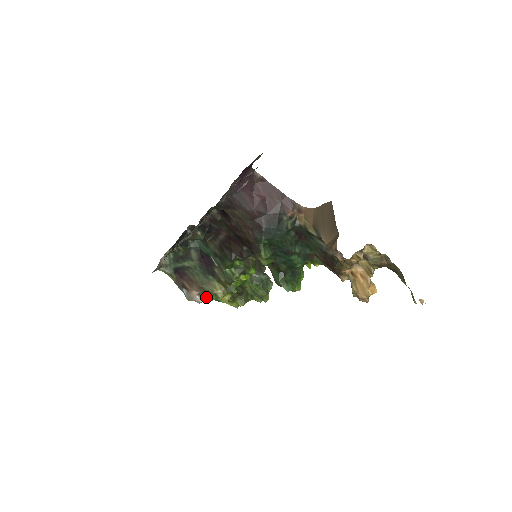
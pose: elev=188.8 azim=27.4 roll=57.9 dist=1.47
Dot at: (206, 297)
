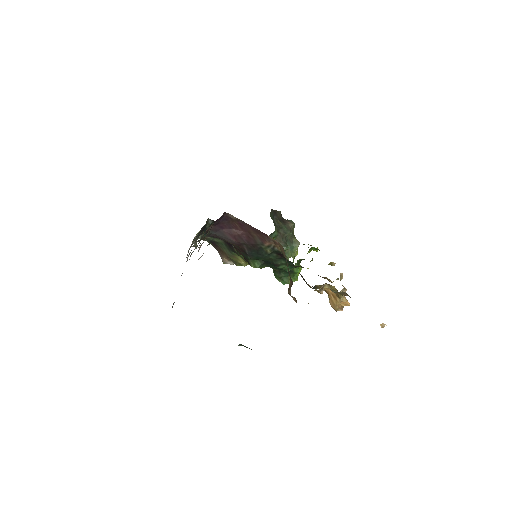
Dot at: occluded
